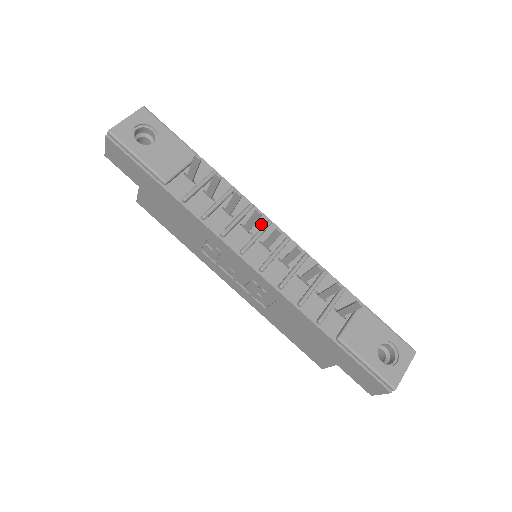
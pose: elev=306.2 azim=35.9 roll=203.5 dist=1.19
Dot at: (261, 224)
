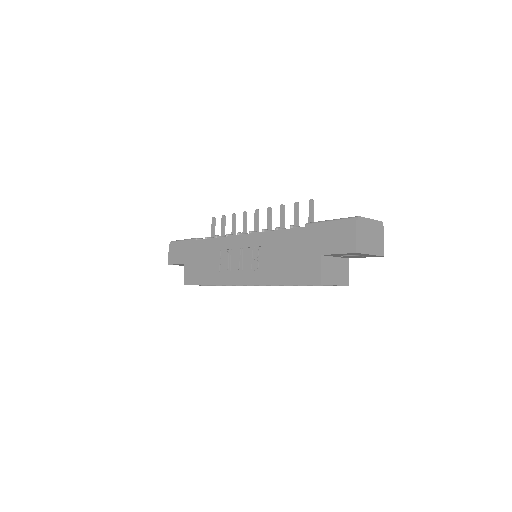
Dot at: occluded
